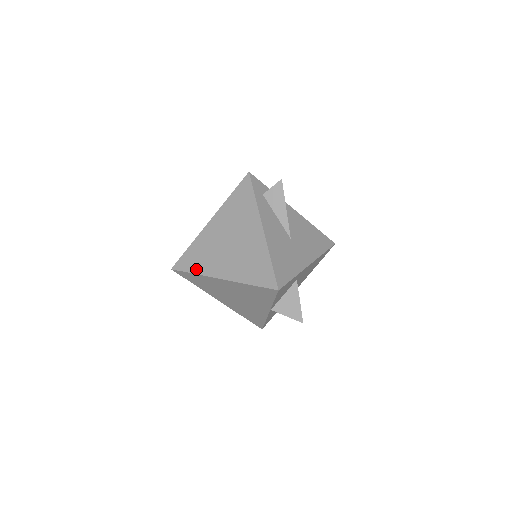
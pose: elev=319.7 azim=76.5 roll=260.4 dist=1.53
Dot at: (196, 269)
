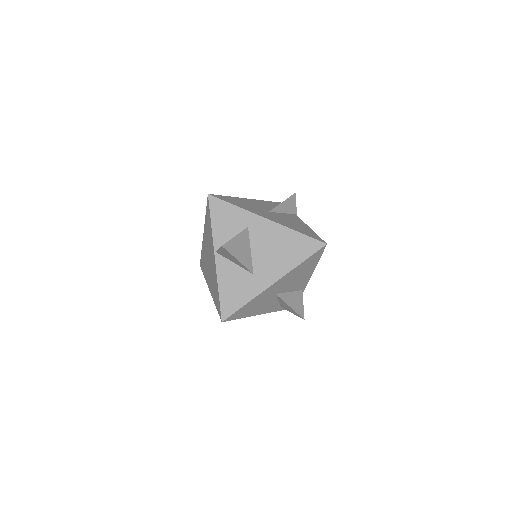
Dot at: occluded
